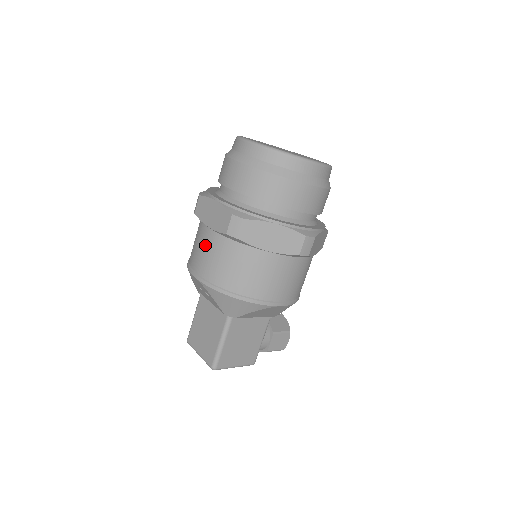
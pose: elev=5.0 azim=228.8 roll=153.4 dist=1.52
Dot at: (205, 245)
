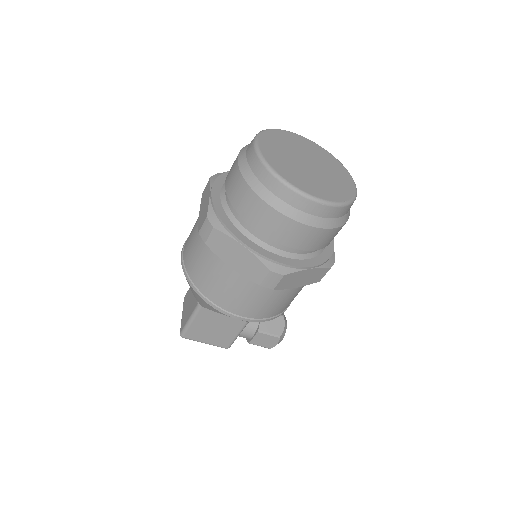
Dot at: (194, 229)
